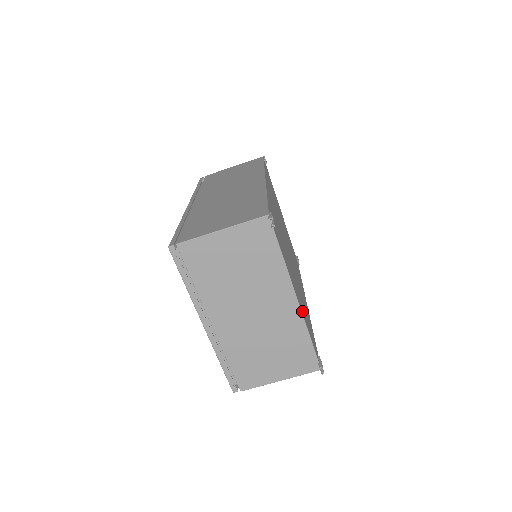
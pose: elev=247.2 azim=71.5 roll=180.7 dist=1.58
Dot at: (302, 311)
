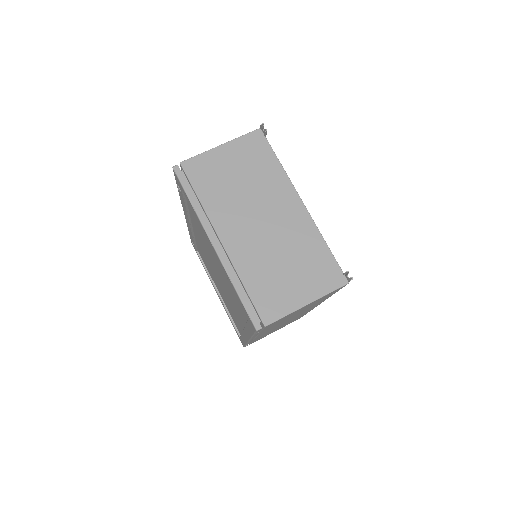
Dot at: occluded
